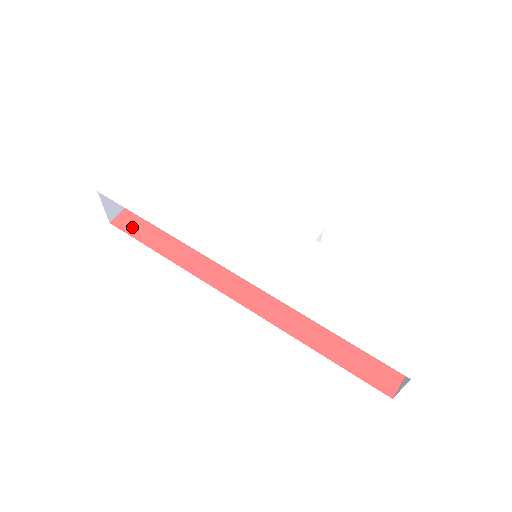
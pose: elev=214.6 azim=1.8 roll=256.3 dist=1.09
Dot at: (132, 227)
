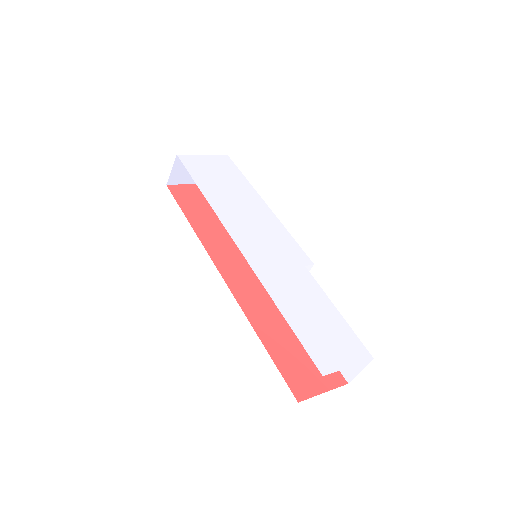
Dot at: (180, 196)
